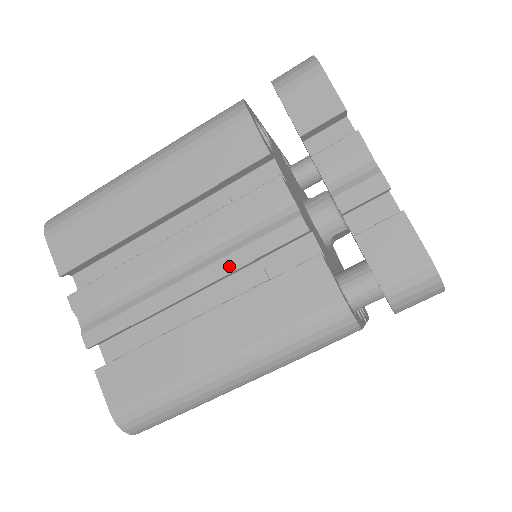
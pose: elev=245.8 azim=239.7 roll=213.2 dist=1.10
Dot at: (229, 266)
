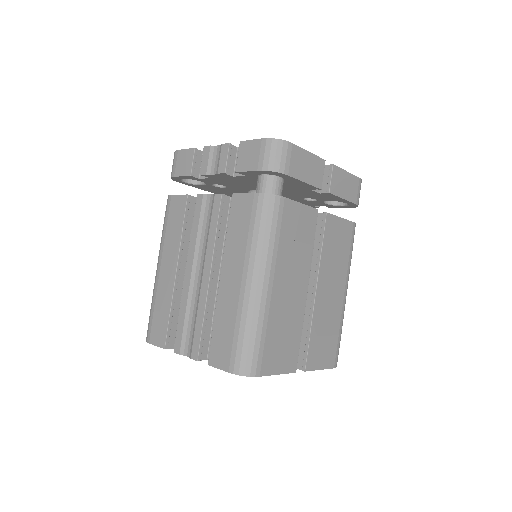
Dot at: (211, 246)
